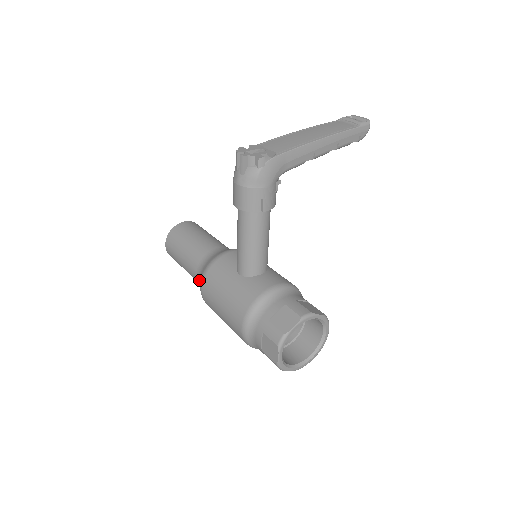
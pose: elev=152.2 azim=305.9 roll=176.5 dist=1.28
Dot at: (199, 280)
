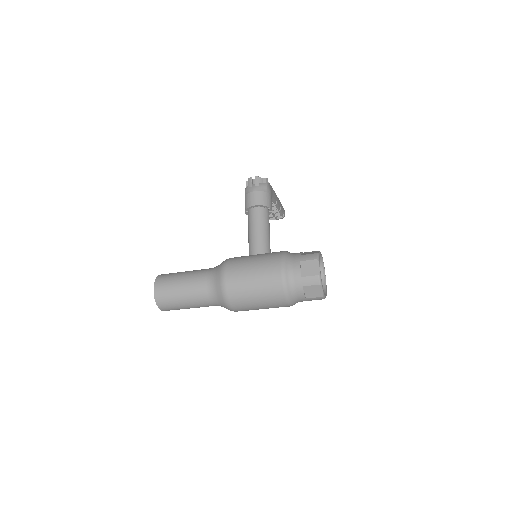
Dot at: (212, 281)
